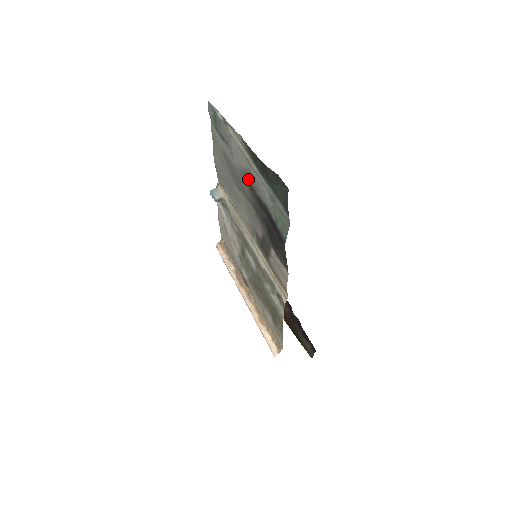
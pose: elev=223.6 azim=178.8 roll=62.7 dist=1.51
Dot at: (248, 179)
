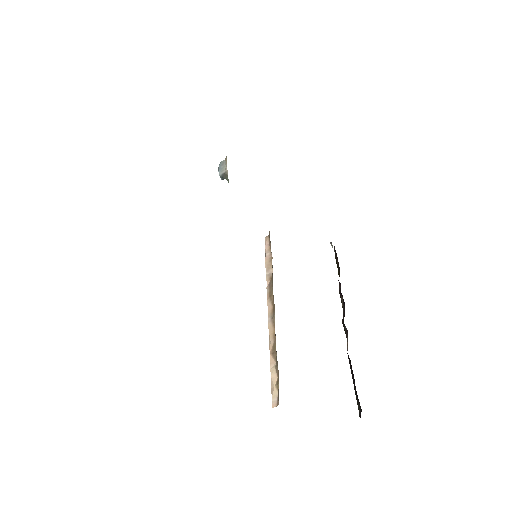
Dot at: occluded
